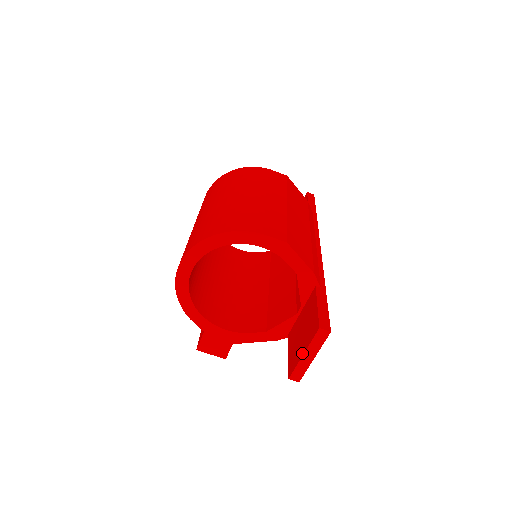
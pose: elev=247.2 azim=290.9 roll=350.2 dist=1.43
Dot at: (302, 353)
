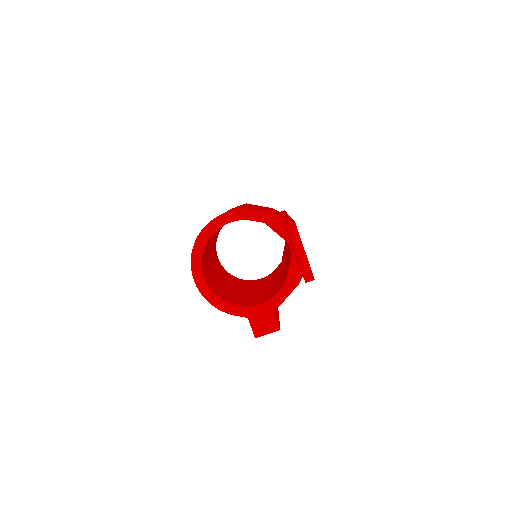
Dot at: occluded
